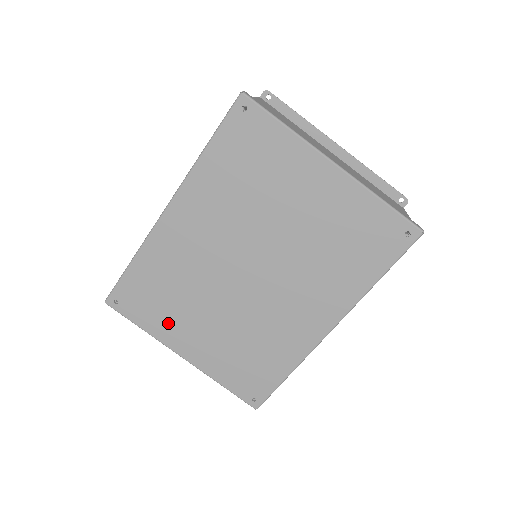
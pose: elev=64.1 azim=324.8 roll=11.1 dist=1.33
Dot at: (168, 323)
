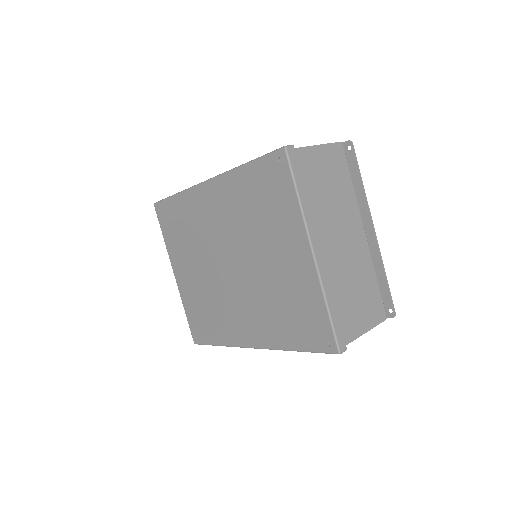
Dot at: (177, 249)
